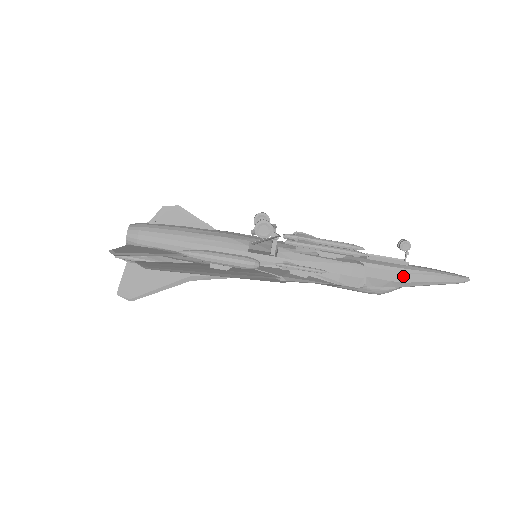
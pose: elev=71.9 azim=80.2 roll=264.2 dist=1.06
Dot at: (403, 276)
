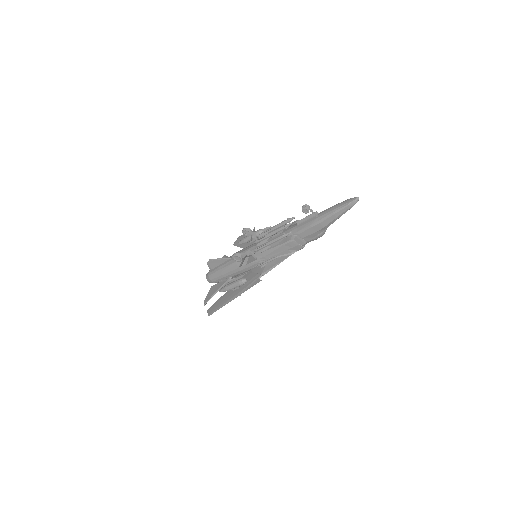
Dot at: (319, 226)
